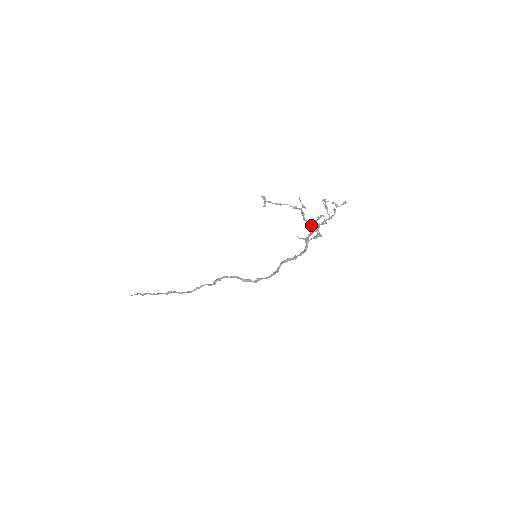
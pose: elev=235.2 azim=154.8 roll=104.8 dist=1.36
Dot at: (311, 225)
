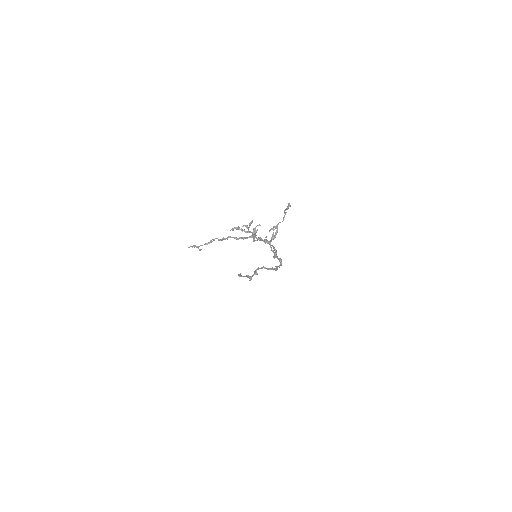
Dot at: (255, 237)
